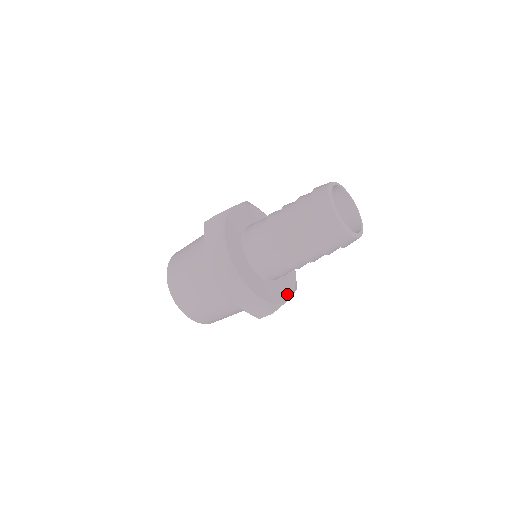
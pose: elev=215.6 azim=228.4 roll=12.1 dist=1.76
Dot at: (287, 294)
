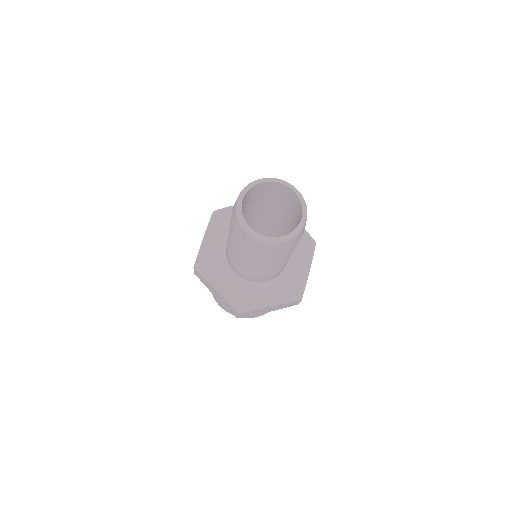
Dot at: (305, 266)
